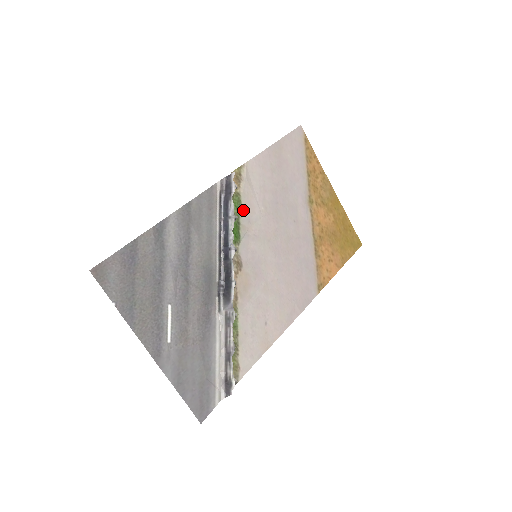
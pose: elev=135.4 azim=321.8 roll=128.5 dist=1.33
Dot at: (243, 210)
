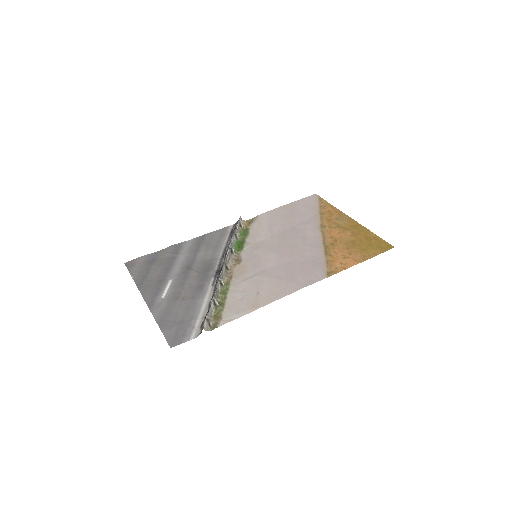
Dot at: (250, 235)
